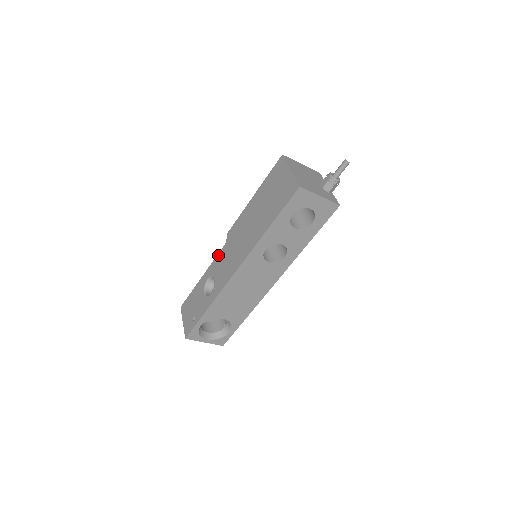
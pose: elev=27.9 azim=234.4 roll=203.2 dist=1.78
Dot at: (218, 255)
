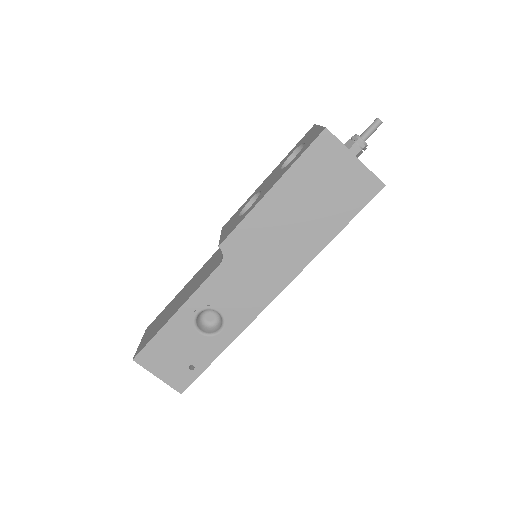
Dot at: (211, 279)
